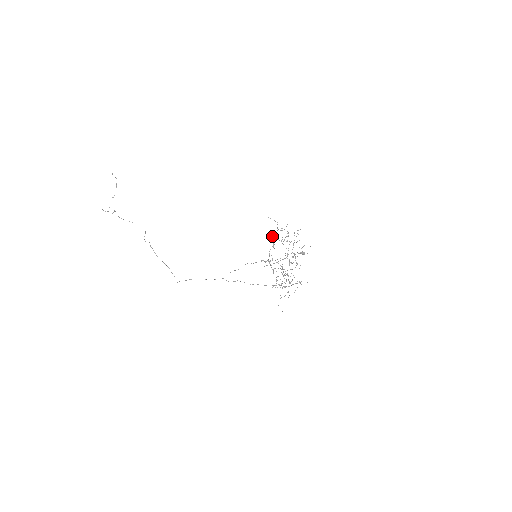
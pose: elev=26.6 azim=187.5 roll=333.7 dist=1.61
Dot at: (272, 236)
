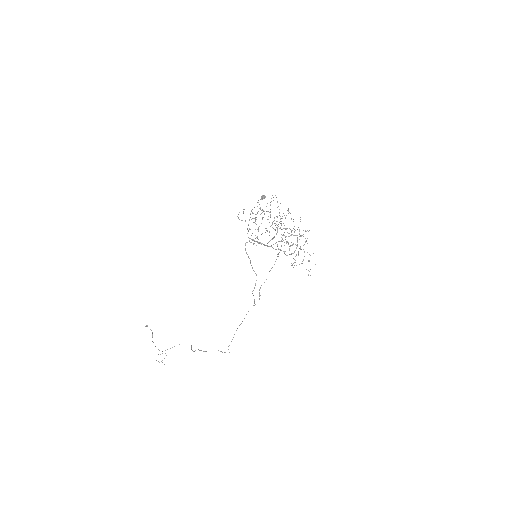
Dot at: occluded
